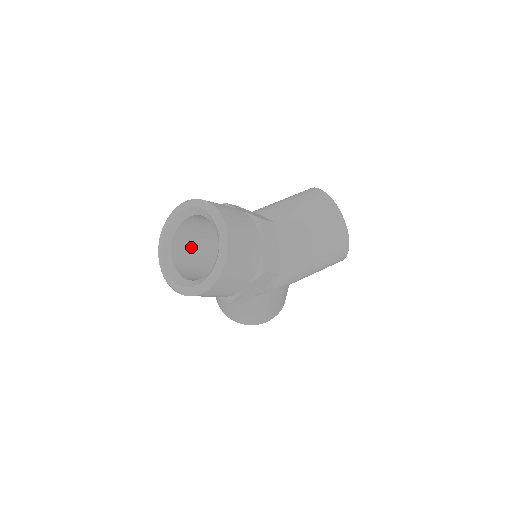
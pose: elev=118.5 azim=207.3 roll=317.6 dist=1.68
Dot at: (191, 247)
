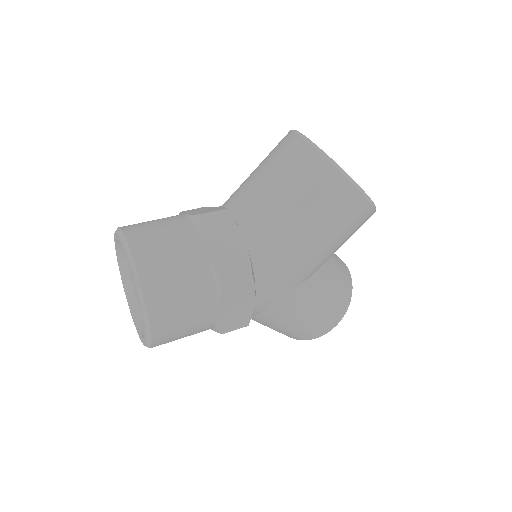
Dot at: occluded
